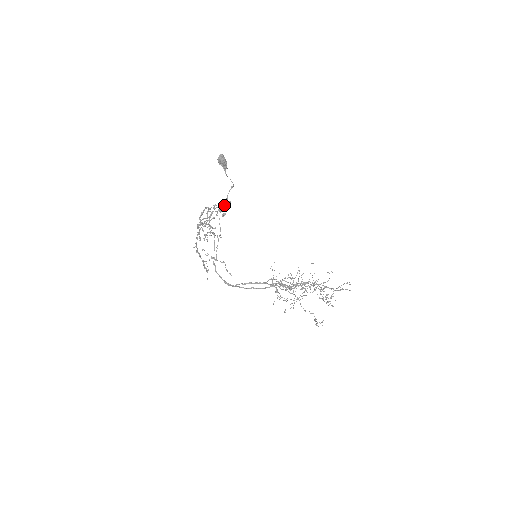
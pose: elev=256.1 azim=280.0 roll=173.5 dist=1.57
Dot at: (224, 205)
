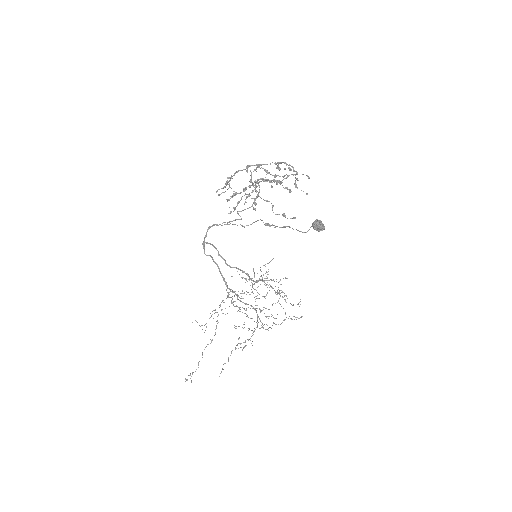
Dot at: (285, 215)
